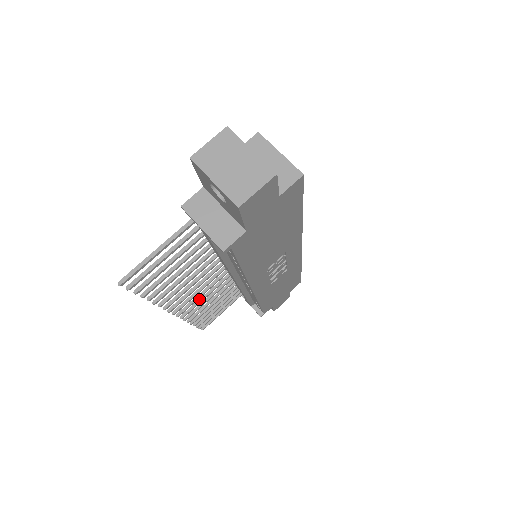
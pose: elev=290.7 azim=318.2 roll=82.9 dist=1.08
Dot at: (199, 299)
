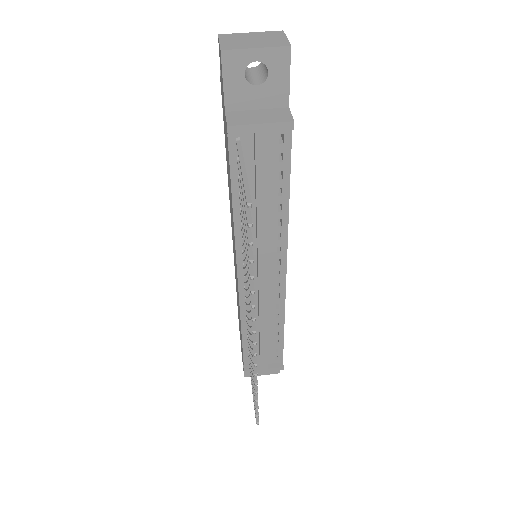
Dot at: (250, 338)
